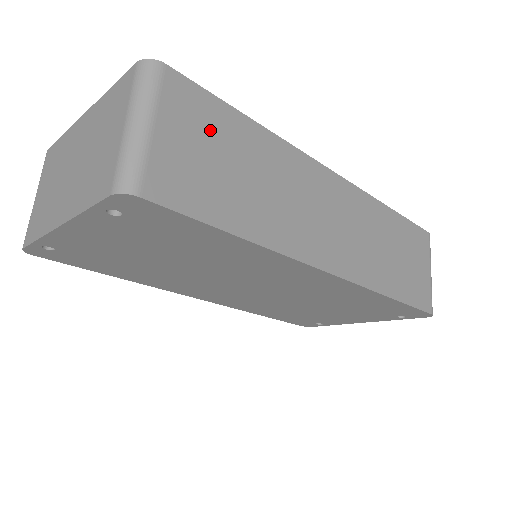
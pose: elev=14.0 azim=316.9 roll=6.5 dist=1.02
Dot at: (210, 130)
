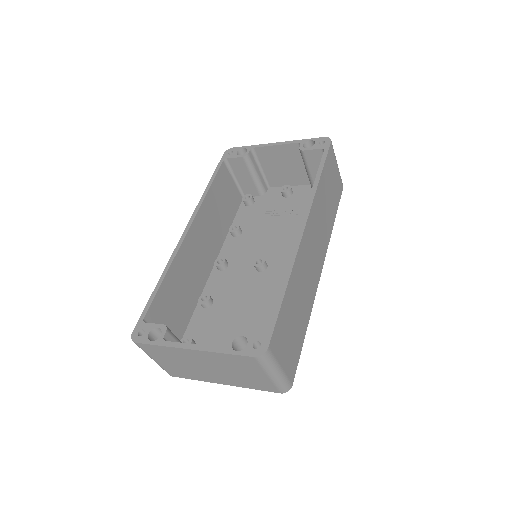
Dot at: (285, 328)
